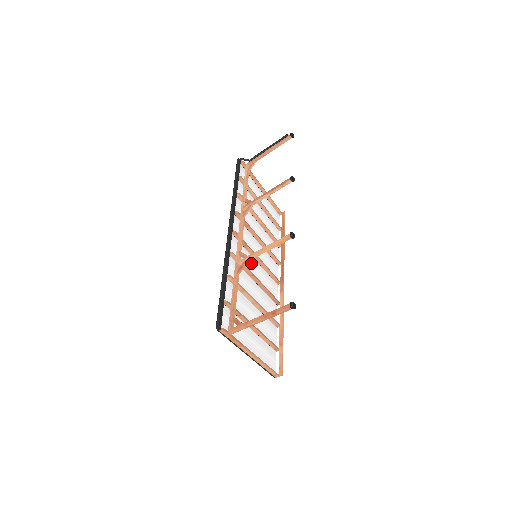
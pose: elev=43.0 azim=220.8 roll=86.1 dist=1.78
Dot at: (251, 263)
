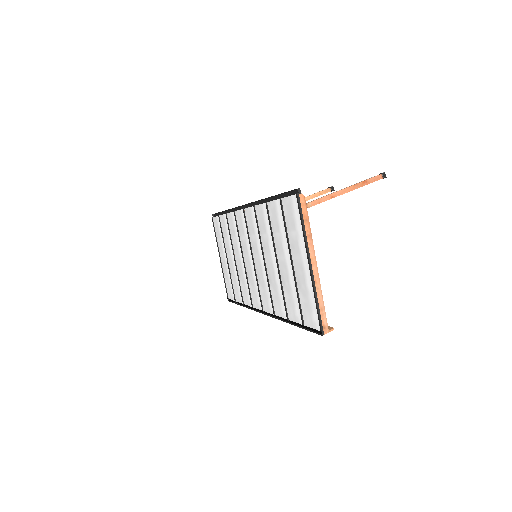
Dot at: (256, 253)
